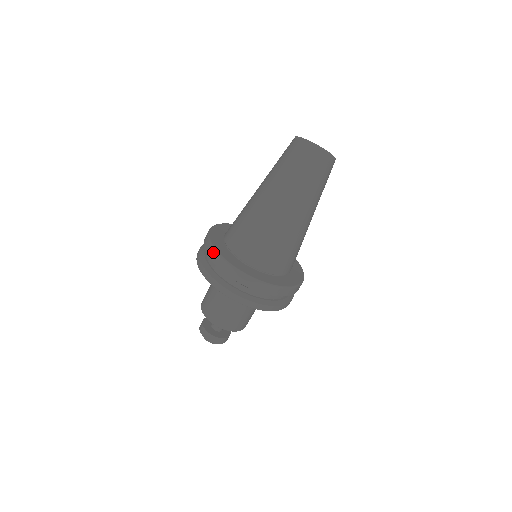
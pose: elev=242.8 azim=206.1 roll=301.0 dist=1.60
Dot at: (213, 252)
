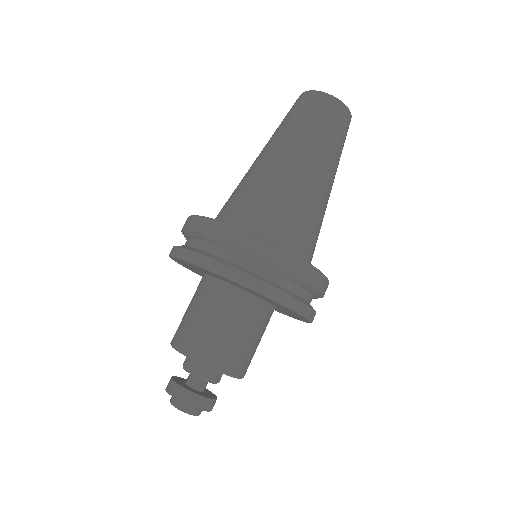
Dot at: (199, 220)
